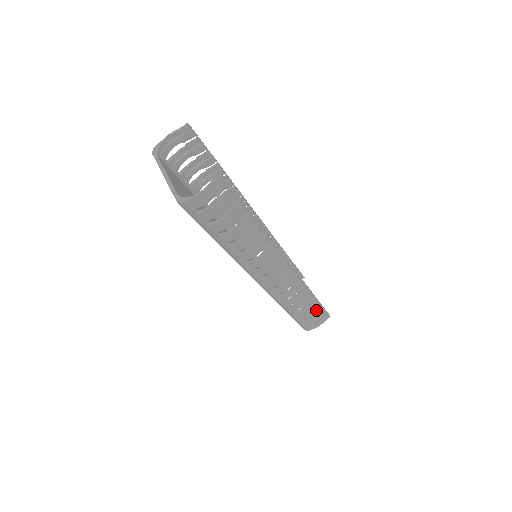
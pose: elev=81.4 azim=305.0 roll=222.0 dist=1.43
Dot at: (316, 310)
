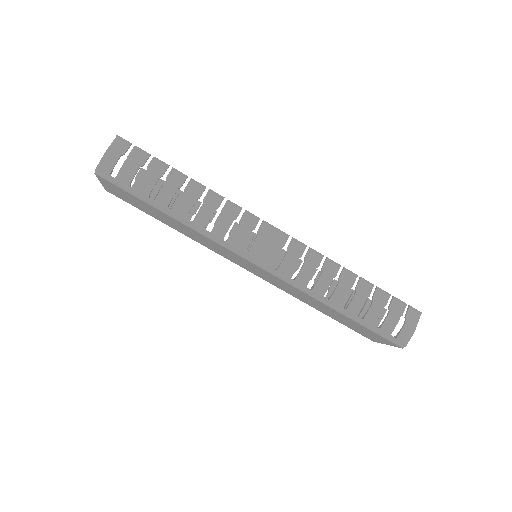
Dot at: (381, 300)
